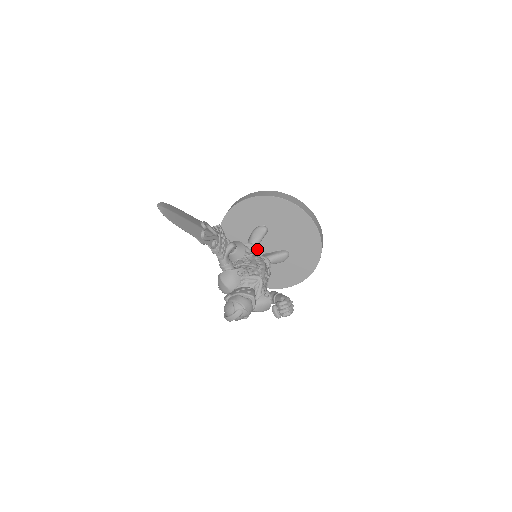
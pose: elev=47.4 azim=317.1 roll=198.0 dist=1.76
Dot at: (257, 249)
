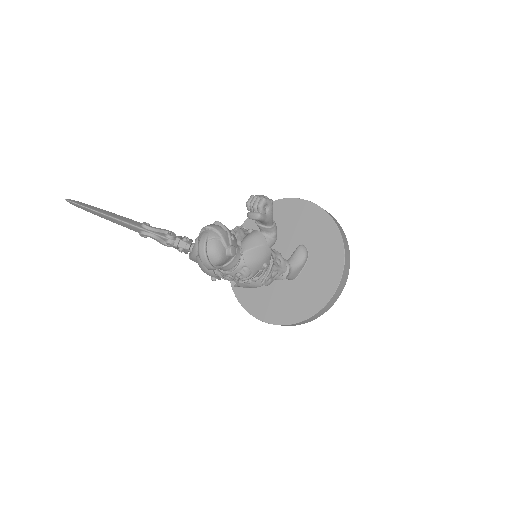
Dot at: occluded
